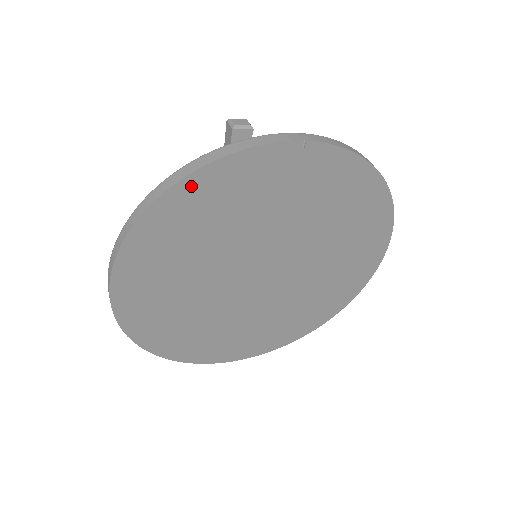
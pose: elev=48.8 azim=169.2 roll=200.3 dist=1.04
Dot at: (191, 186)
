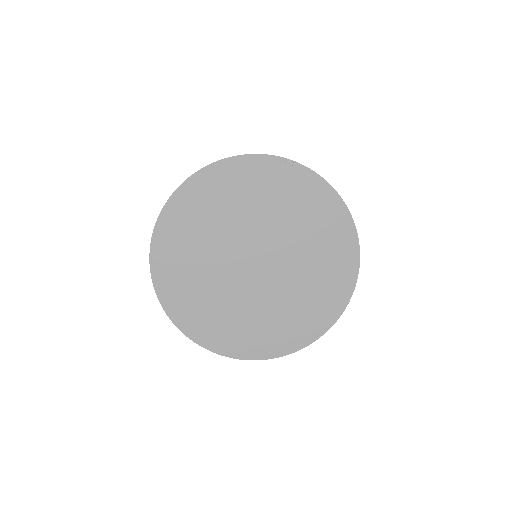
Dot at: (222, 168)
